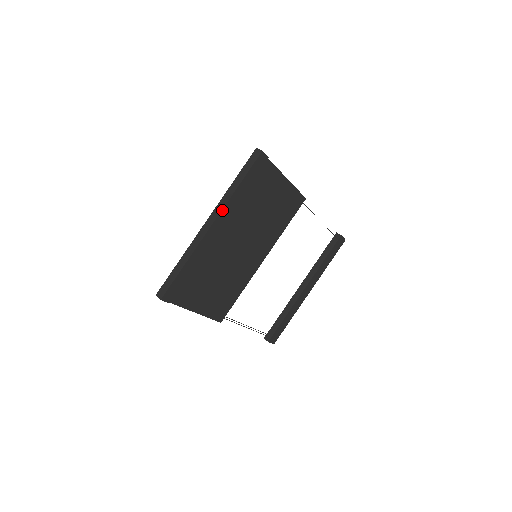
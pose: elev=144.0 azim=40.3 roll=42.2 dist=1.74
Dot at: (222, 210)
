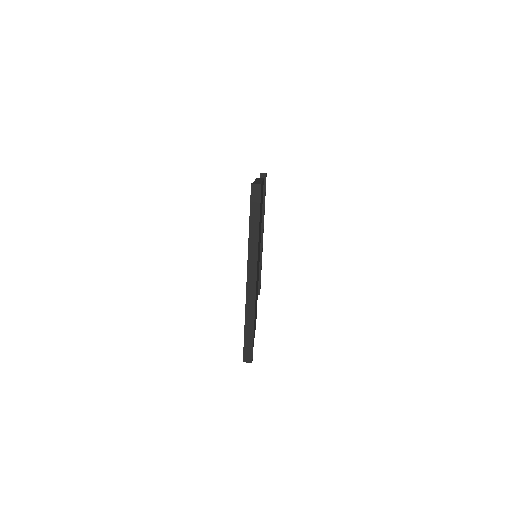
Dot at: (257, 259)
